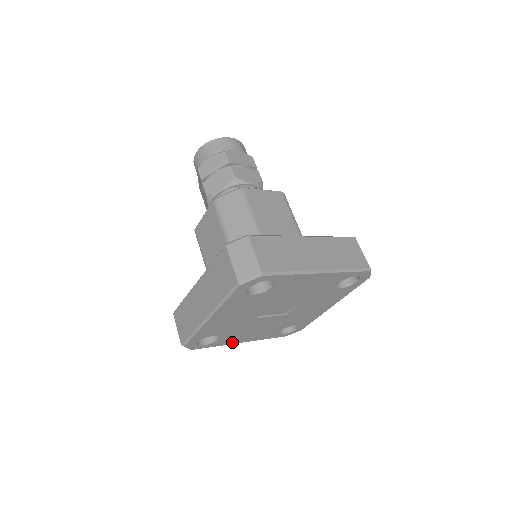
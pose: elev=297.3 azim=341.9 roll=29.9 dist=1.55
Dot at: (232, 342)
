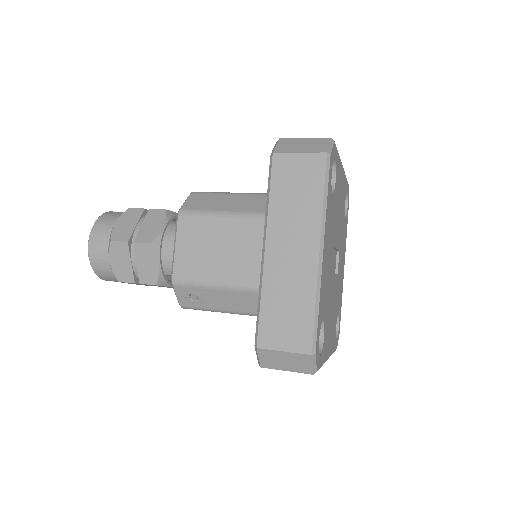
Dot at: (326, 354)
